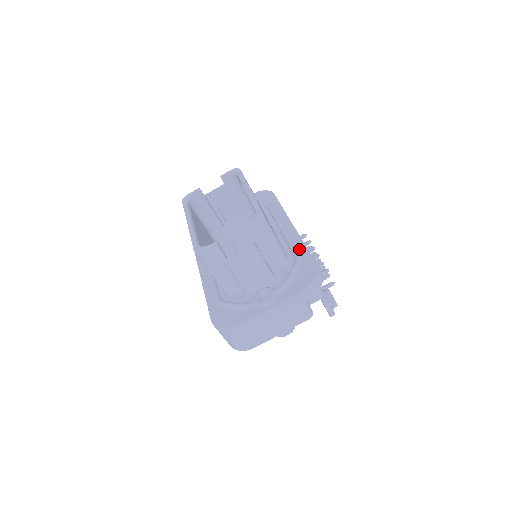
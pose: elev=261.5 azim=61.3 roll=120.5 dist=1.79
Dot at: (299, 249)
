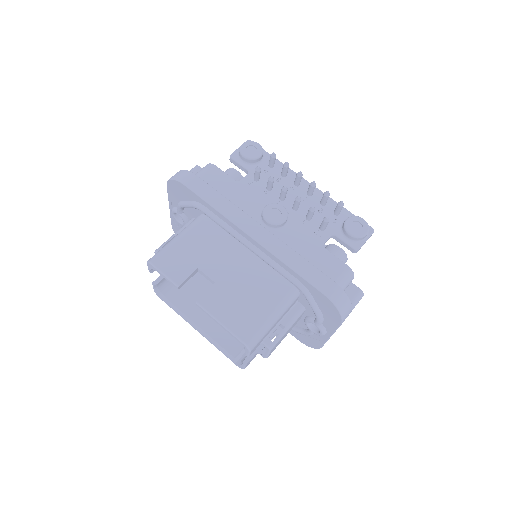
Dot at: (291, 274)
